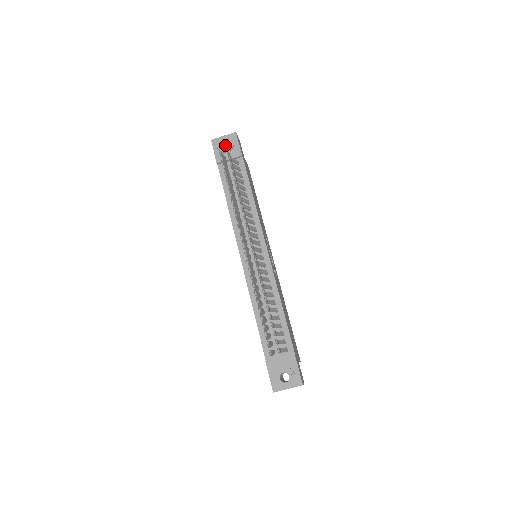
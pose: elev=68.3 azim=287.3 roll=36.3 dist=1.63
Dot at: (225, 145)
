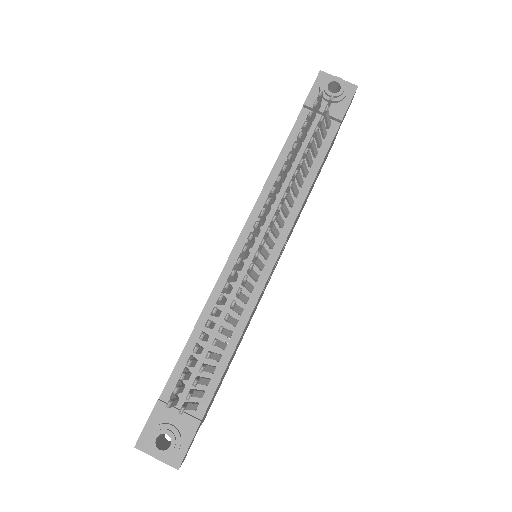
Dot at: (331, 91)
